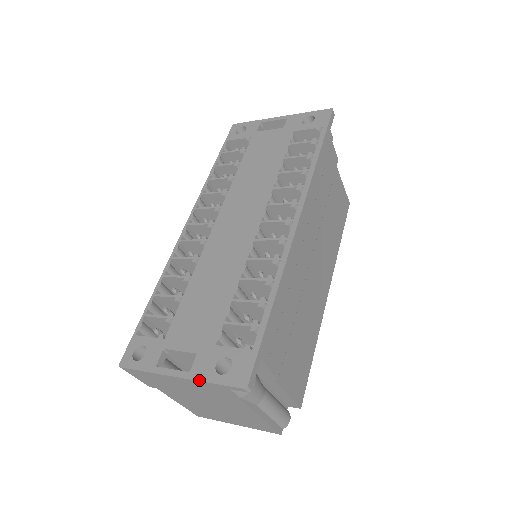
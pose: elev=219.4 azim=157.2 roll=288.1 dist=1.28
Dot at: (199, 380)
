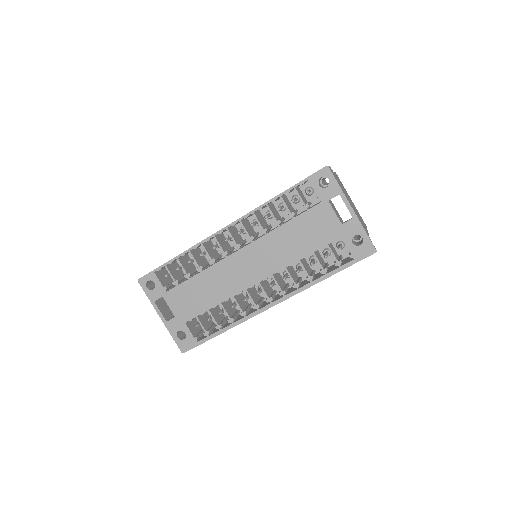
Dot at: (168, 330)
